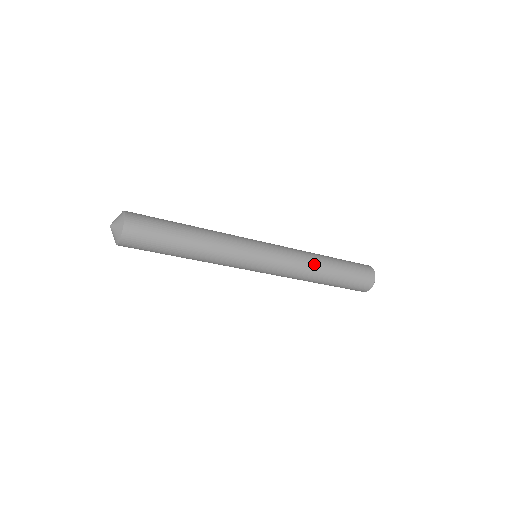
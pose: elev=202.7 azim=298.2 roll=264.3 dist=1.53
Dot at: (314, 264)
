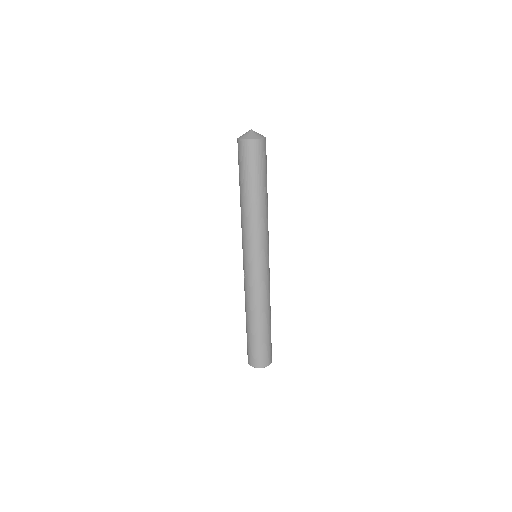
Dot at: occluded
